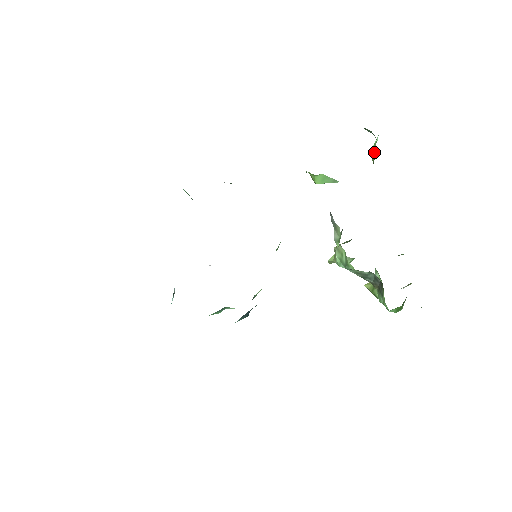
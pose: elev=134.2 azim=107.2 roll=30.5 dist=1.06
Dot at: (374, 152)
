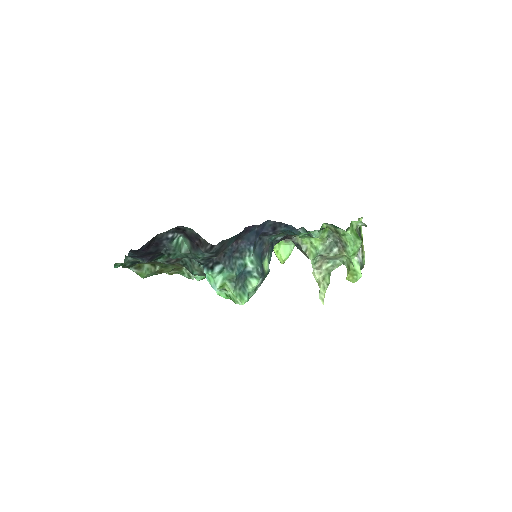
Dot at: occluded
